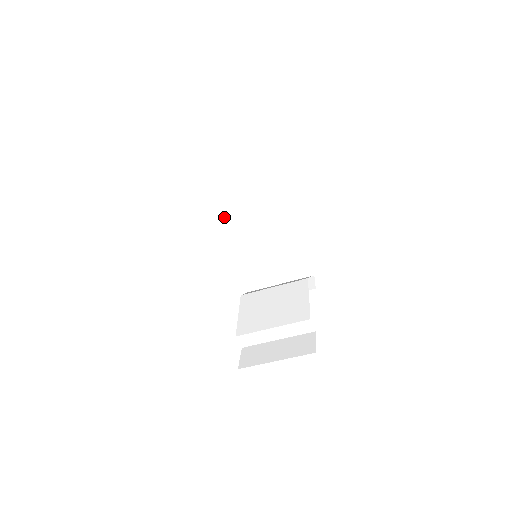
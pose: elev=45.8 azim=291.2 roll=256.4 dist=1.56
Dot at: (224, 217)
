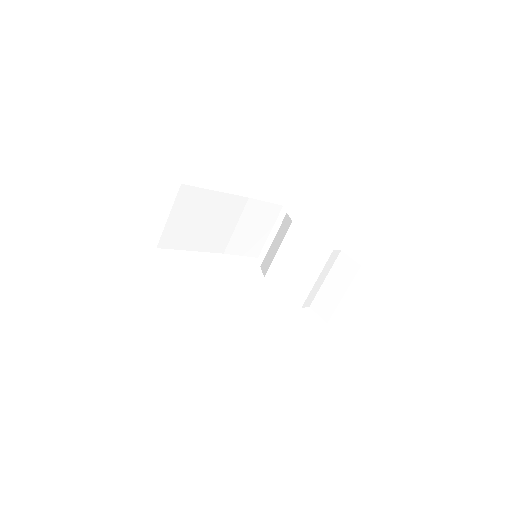
Dot at: (193, 250)
